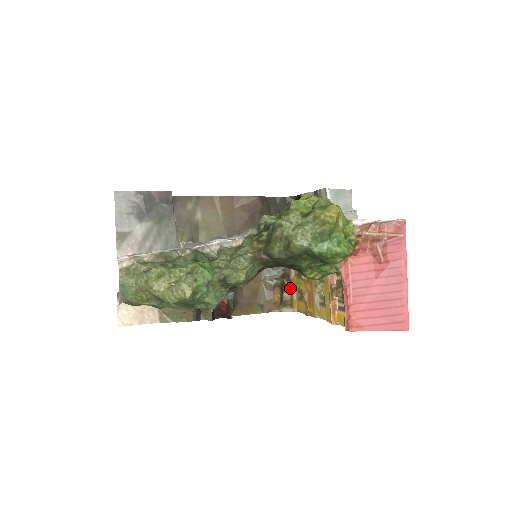
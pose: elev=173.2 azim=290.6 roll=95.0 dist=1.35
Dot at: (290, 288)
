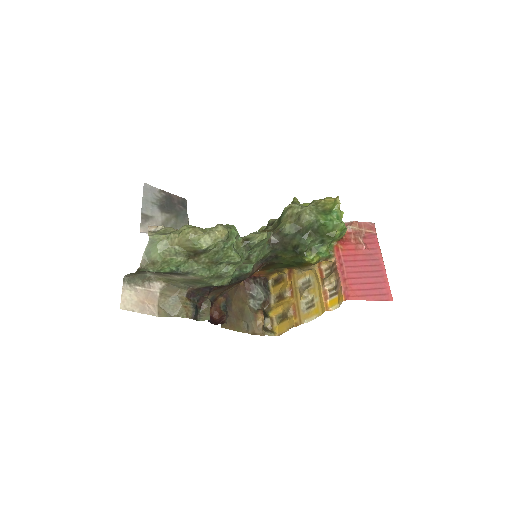
Dot at: (270, 316)
